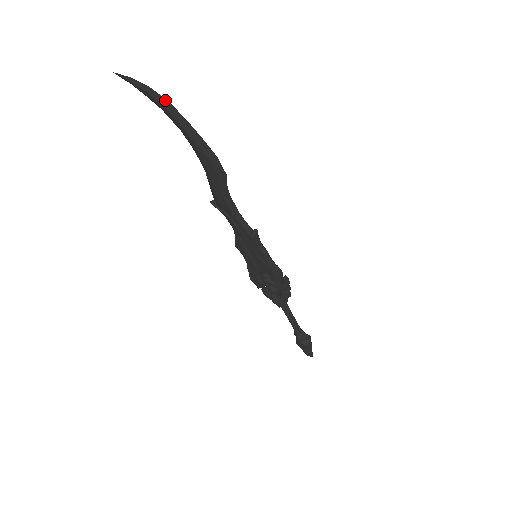
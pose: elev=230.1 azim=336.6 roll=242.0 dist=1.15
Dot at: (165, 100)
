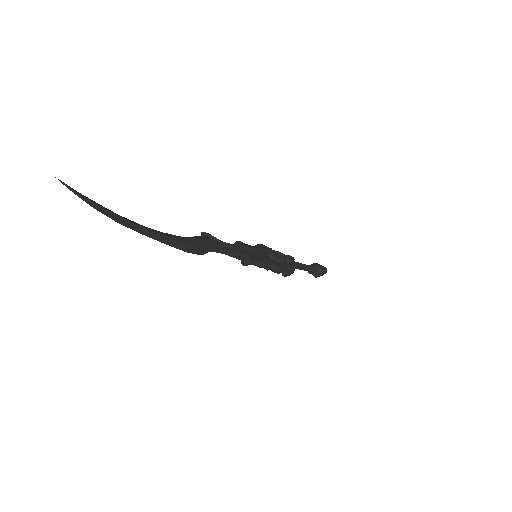
Dot at: occluded
